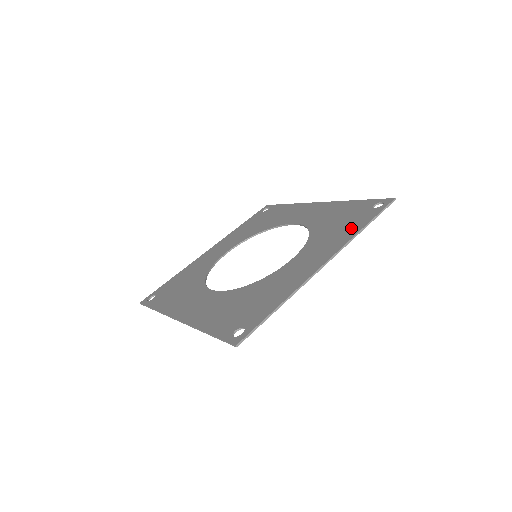
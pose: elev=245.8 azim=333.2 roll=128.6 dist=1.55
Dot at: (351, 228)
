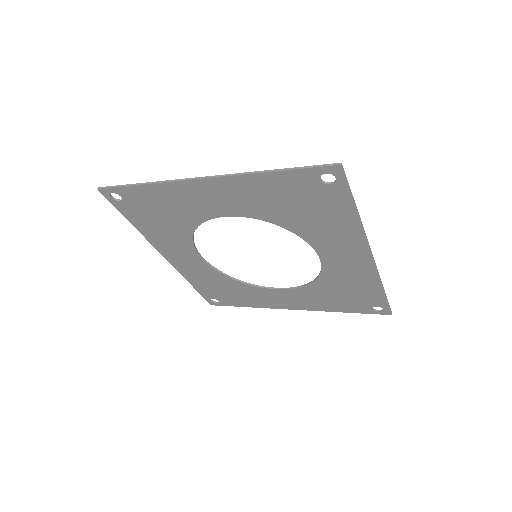
Dot at: (369, 286)
